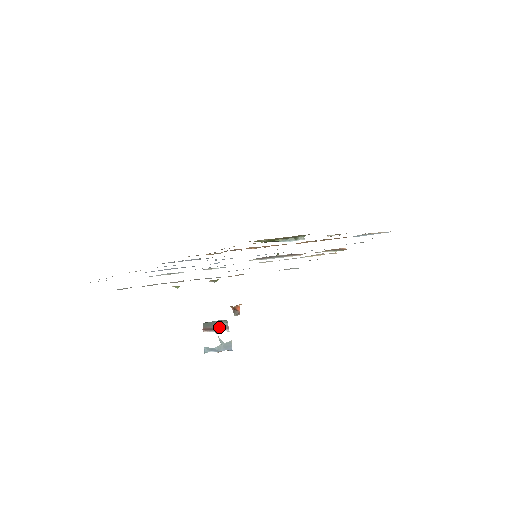
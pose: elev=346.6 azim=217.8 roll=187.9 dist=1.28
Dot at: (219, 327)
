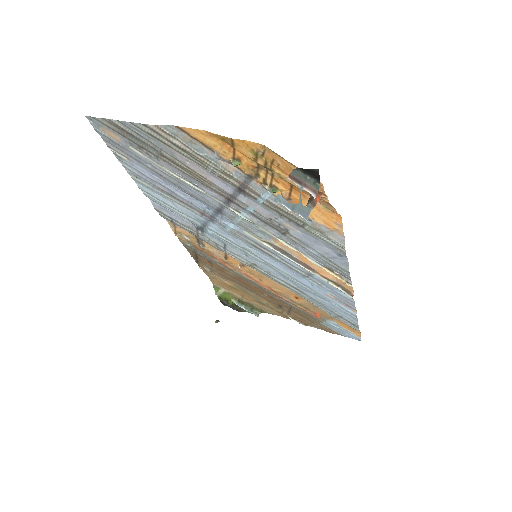
Dot at: (308, 185)
